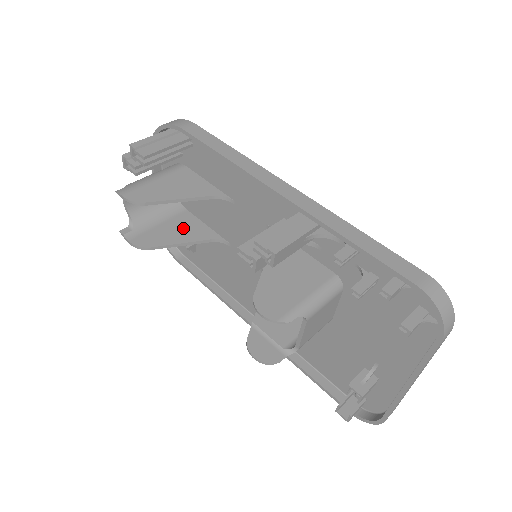
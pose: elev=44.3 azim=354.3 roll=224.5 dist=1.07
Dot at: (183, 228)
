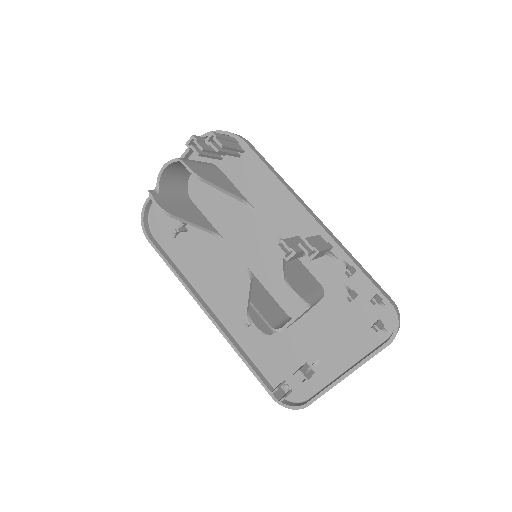
Dot at: (192, 213)
